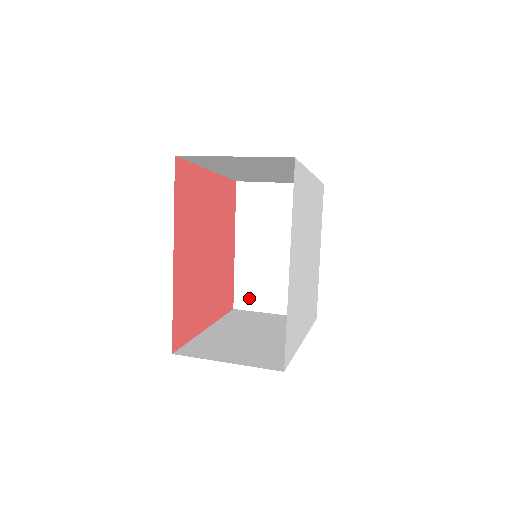
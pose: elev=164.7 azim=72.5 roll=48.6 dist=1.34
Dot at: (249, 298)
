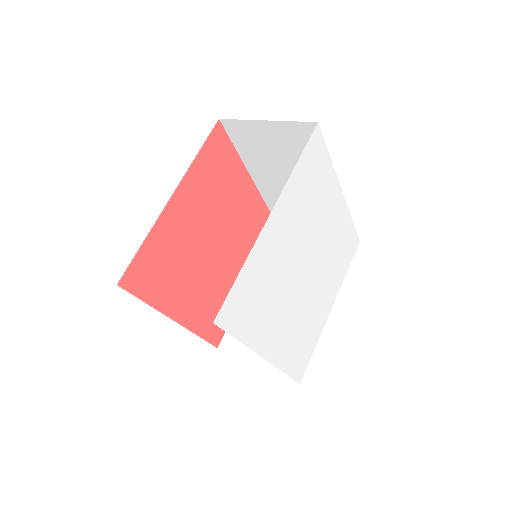
Dot at: occluded
